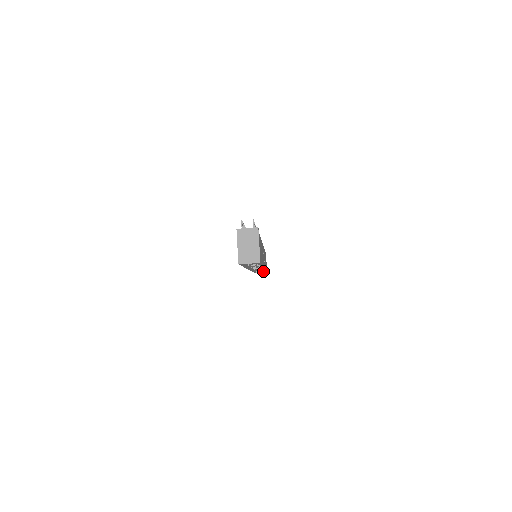
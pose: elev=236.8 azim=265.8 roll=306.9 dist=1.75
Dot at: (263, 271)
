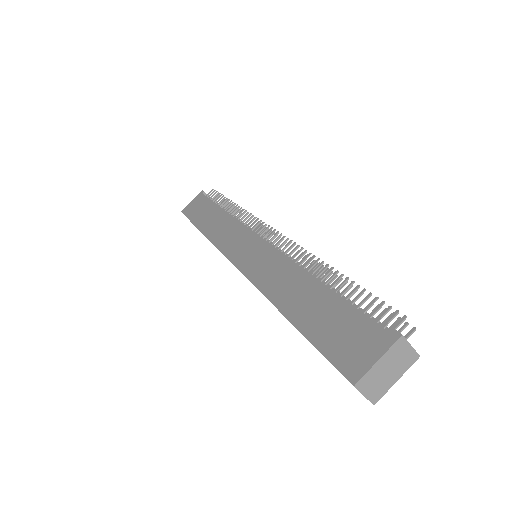
Dot at: occluded
